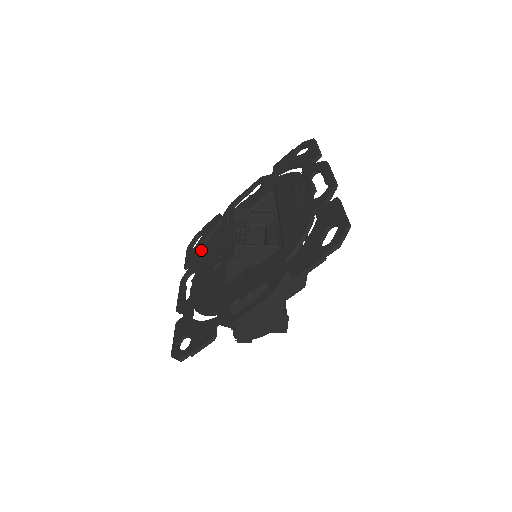
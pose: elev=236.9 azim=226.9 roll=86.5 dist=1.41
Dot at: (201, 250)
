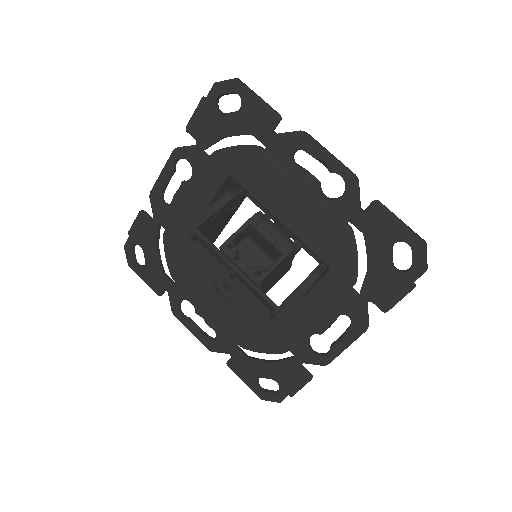
Dot at: (162, 268)
